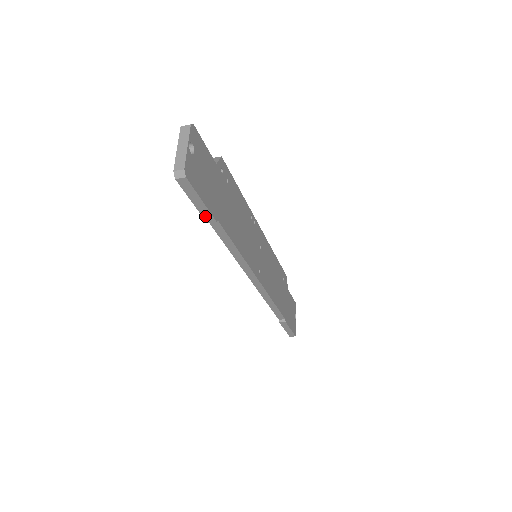
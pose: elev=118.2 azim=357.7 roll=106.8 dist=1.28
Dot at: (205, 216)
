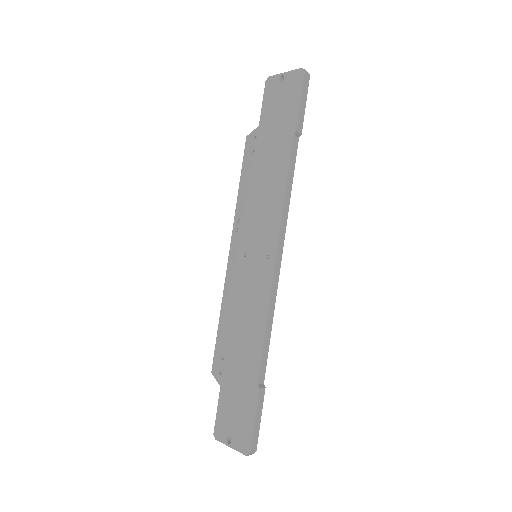
Dot at: (299, 122)
